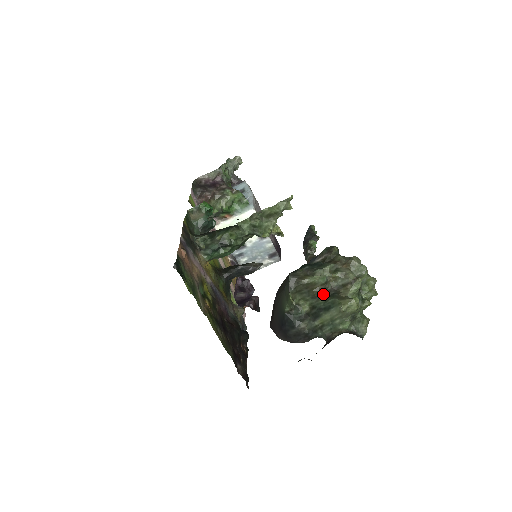
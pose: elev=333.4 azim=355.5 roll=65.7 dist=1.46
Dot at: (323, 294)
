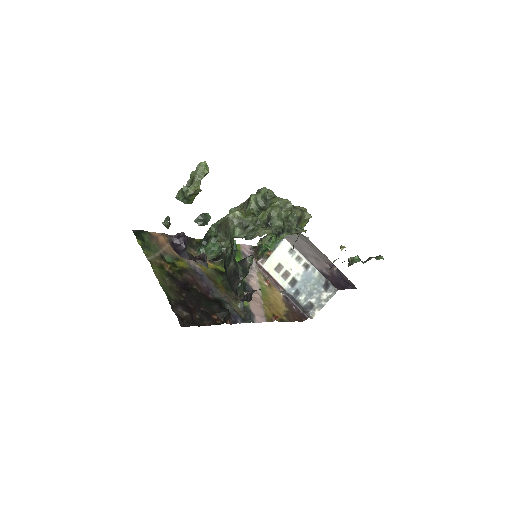
Dot at: occluded
